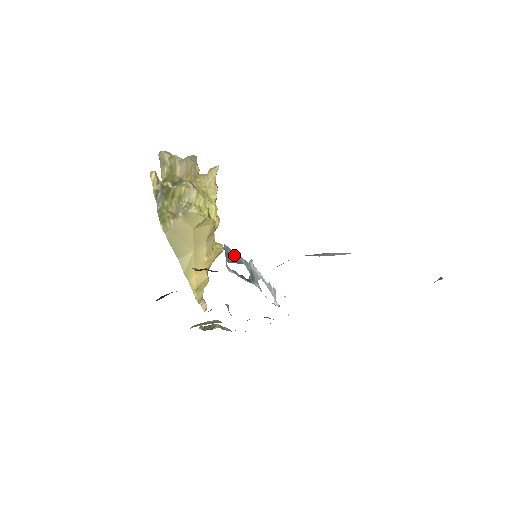
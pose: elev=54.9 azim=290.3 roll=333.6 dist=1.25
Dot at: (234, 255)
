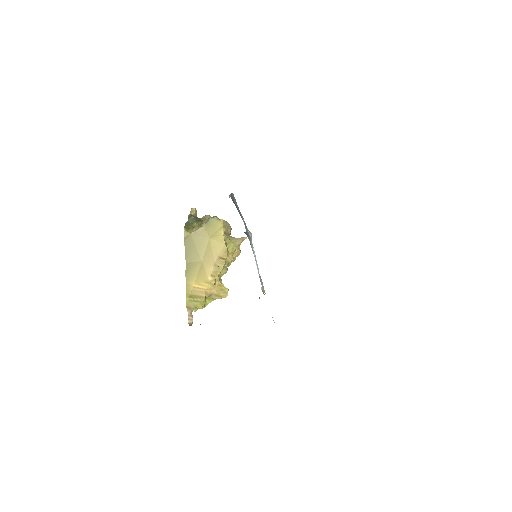
Dot at: (238, 207)
